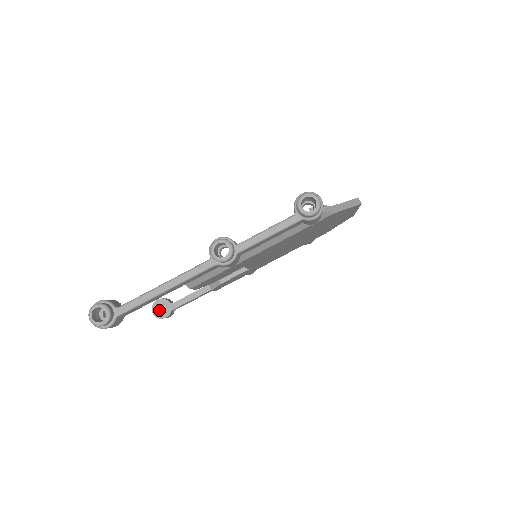
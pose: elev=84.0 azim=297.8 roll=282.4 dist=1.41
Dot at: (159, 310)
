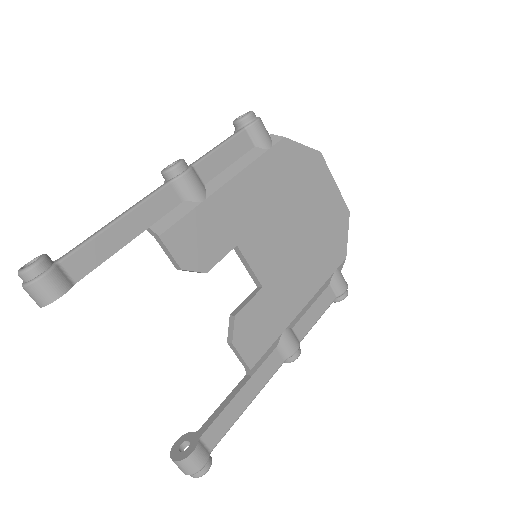
Dot at: occluded
